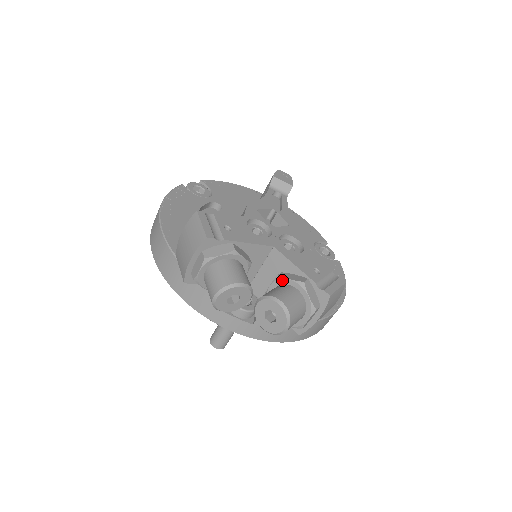
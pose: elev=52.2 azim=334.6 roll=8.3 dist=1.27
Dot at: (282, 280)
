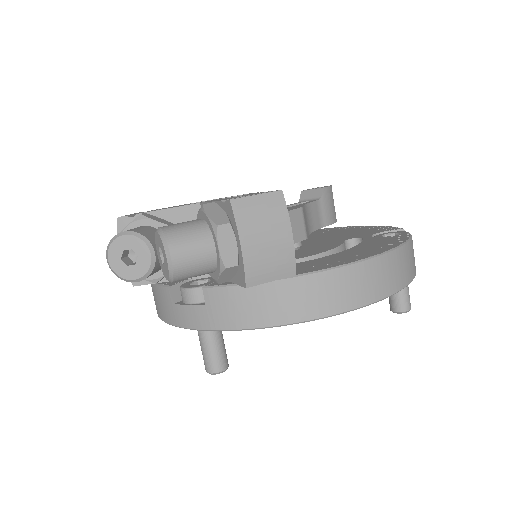
Dot at: occluded
